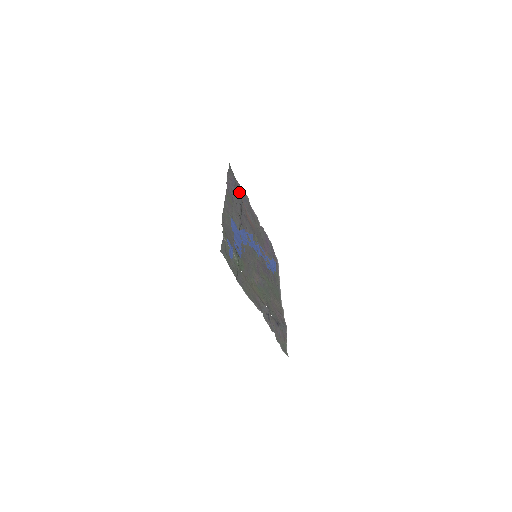
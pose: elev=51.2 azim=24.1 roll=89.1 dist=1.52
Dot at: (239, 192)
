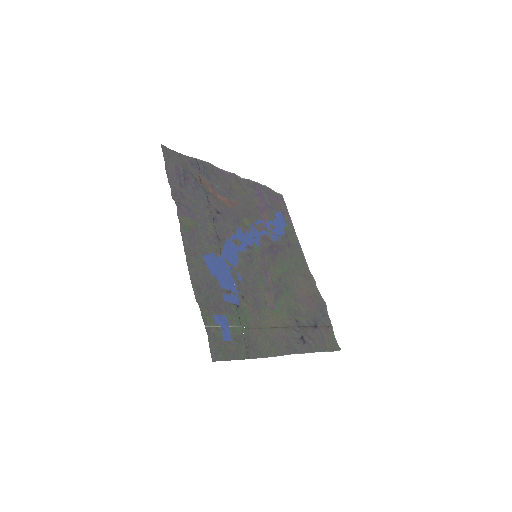
Dot at: (195, 182)
